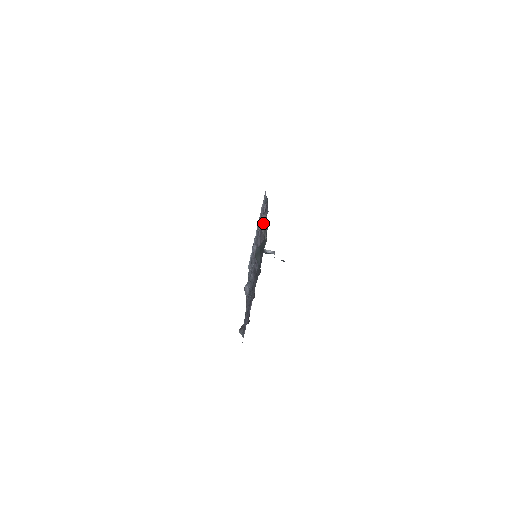
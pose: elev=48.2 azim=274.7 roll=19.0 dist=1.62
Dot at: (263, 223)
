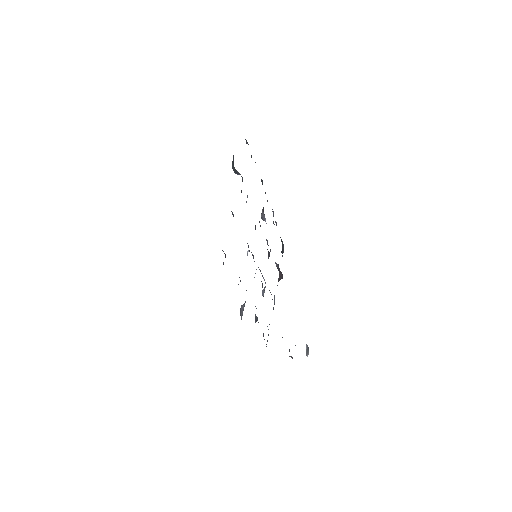
Dot at: (263, 207)
